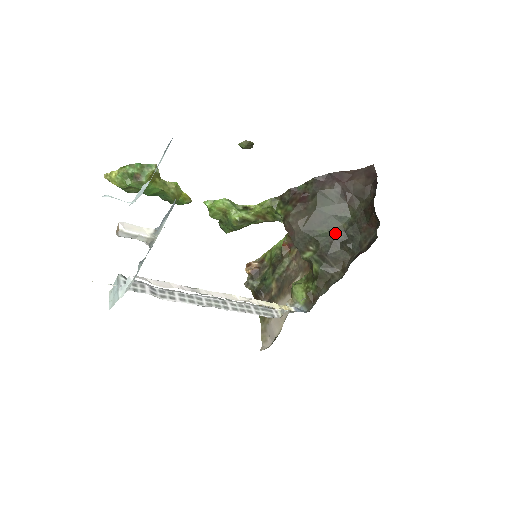
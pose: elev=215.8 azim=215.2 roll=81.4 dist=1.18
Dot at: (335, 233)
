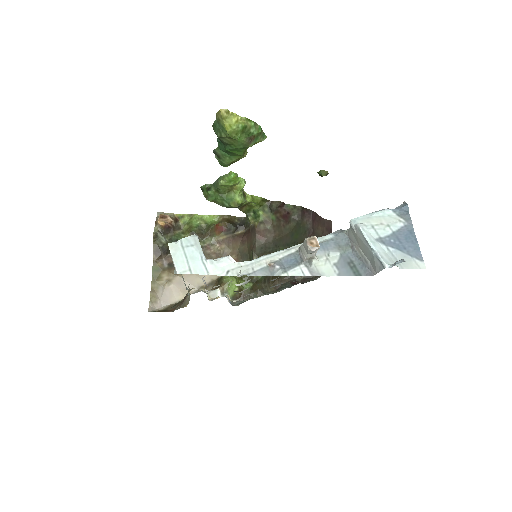
Dot at: occluded
